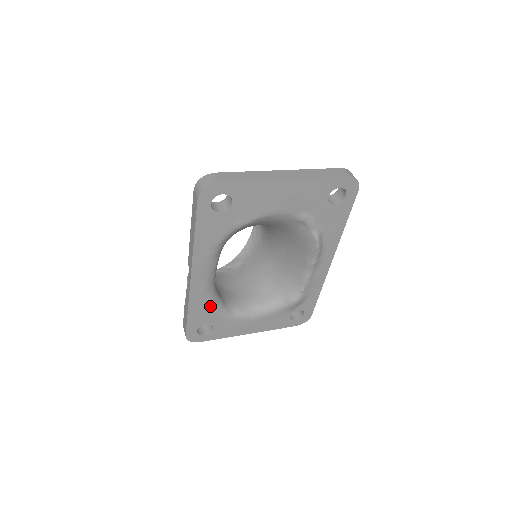
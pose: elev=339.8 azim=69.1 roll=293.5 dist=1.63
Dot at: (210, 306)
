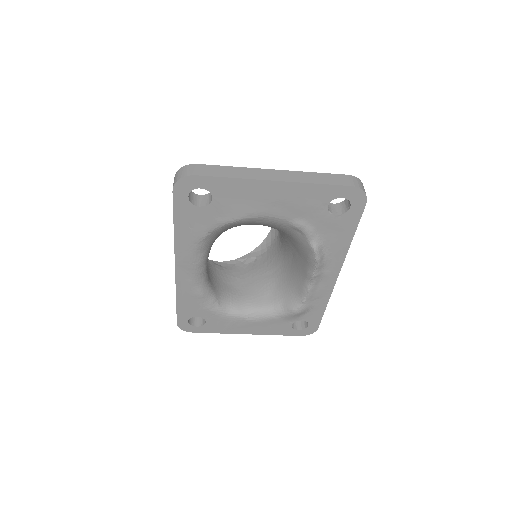
Dot at: (200, 300)
